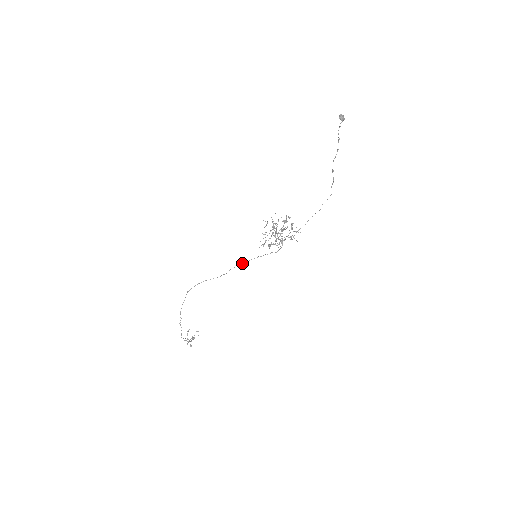
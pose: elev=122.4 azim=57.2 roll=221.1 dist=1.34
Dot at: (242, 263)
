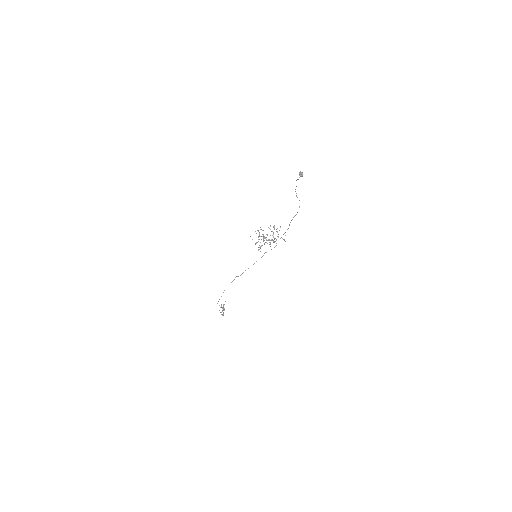
Dot at: occluded
